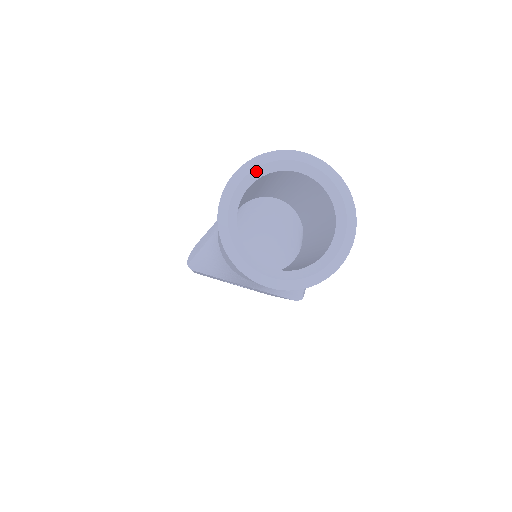
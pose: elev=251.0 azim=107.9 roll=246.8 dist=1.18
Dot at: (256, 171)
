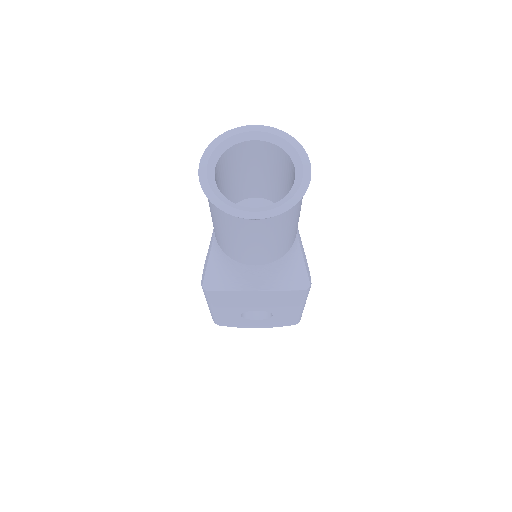
Dot at: (220, 147)
